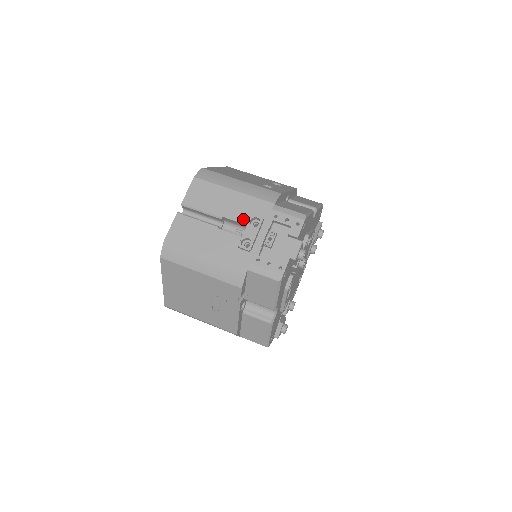
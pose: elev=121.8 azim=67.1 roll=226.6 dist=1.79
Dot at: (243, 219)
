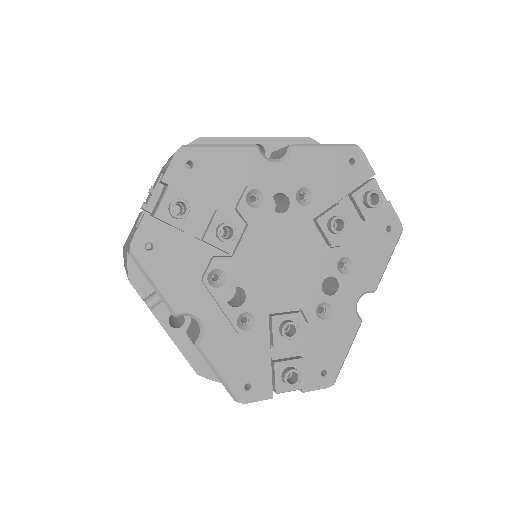
Dot at: occluded
